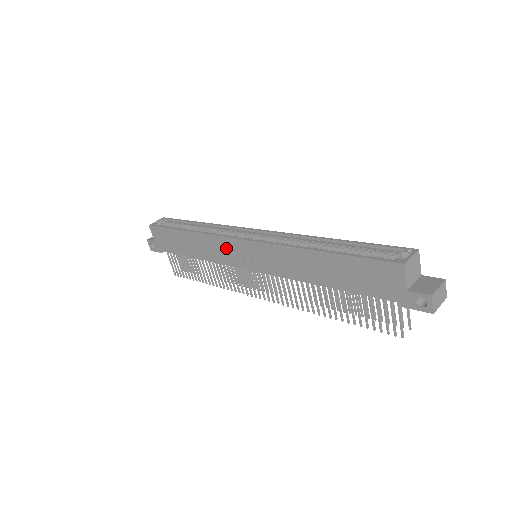
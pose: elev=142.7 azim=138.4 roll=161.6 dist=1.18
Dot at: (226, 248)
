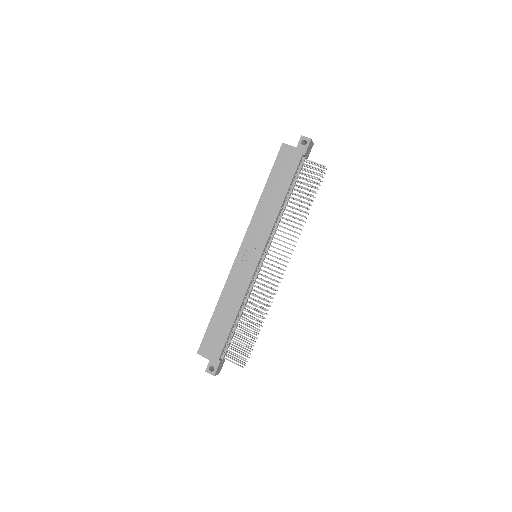
Dot at: (240, 271)
